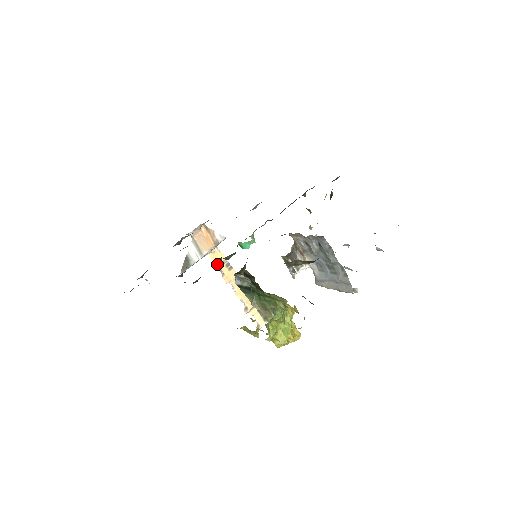
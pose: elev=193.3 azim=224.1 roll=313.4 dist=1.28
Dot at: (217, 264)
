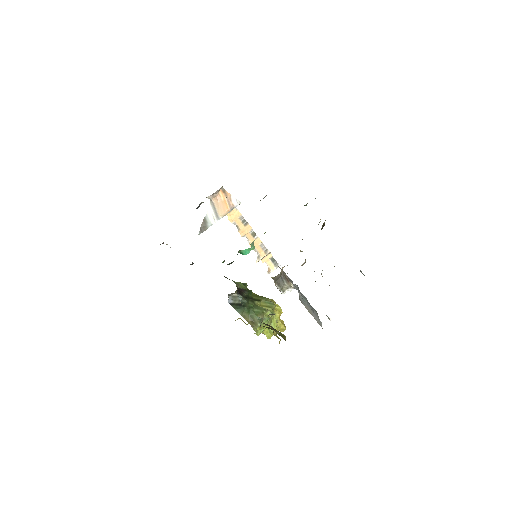
Dot at: (234, 221)
